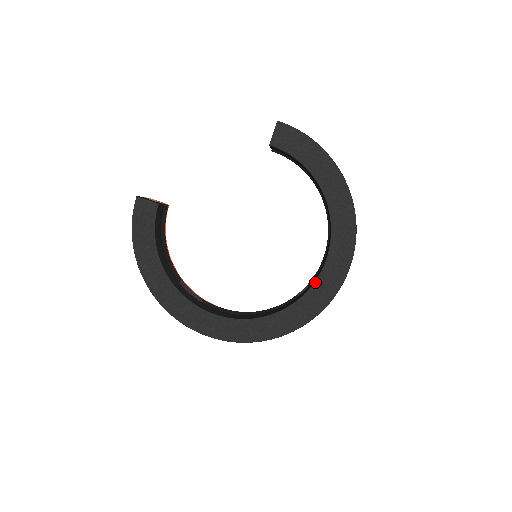
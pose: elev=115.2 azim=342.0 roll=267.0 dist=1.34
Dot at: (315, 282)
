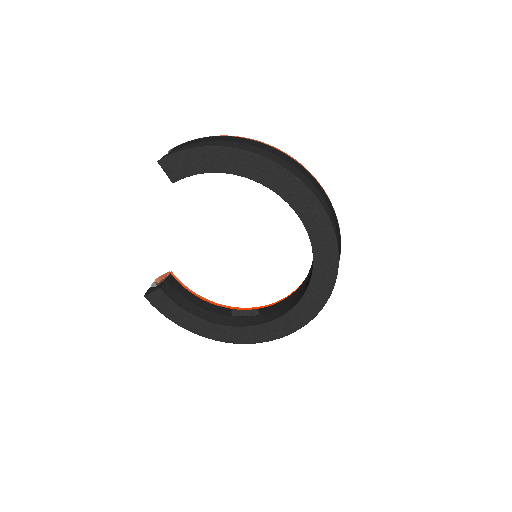
Dot at: (311, 243)
